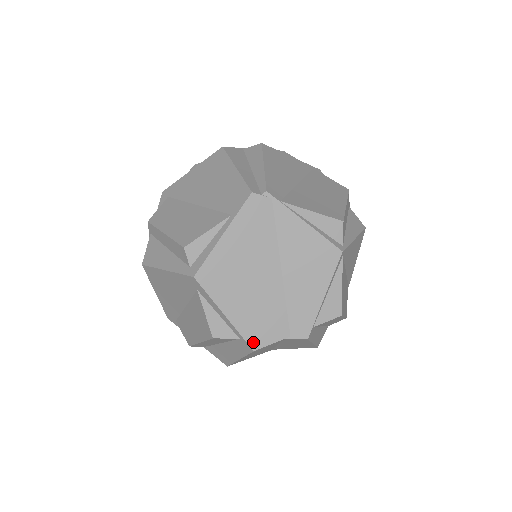
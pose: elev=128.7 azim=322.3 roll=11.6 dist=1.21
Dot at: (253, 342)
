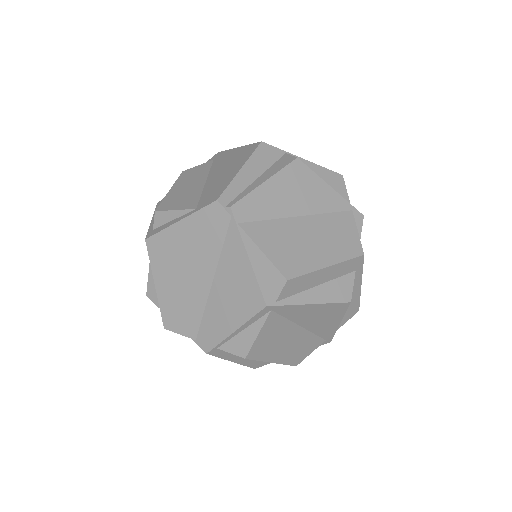
Dot at: (166, 321)
